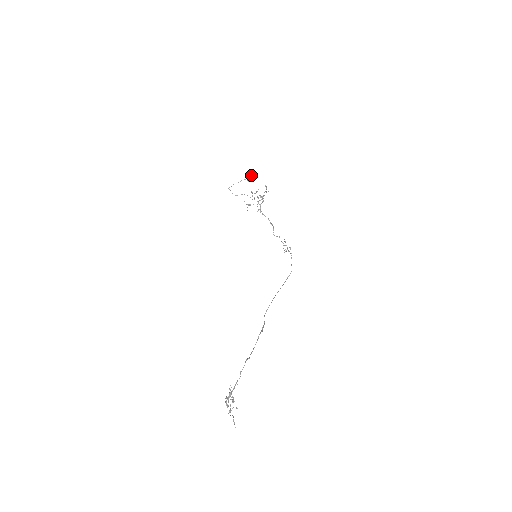
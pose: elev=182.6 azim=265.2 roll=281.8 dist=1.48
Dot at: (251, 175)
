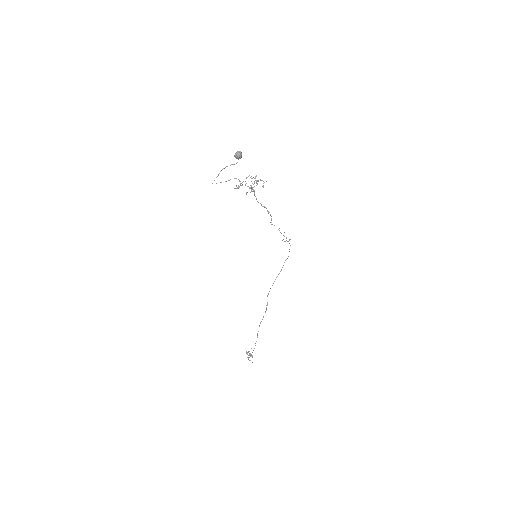
Dot at: (240, 158)
